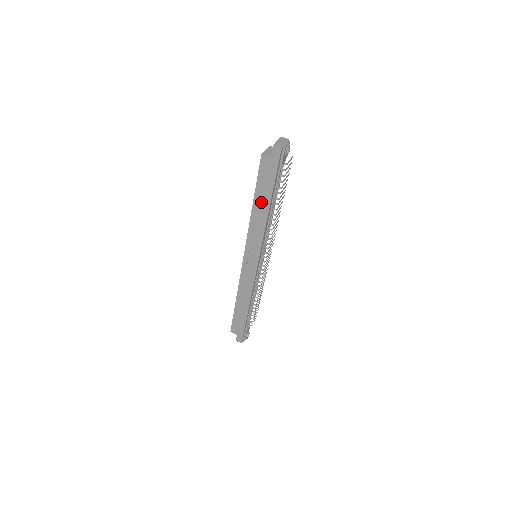
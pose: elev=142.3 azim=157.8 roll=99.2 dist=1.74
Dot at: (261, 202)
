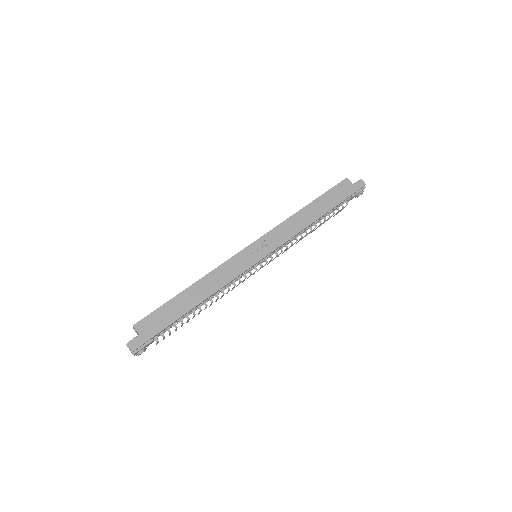
Dot at: (318, 208)
